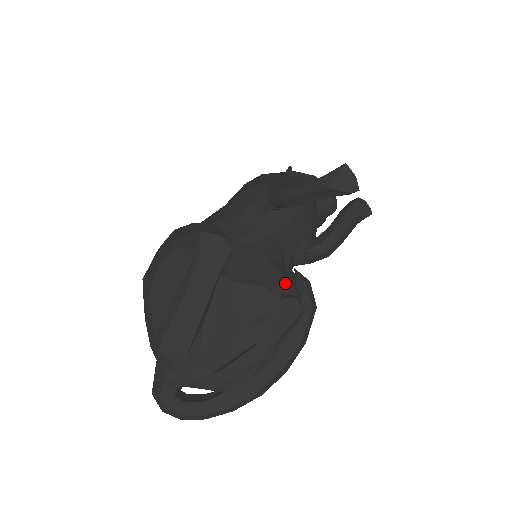
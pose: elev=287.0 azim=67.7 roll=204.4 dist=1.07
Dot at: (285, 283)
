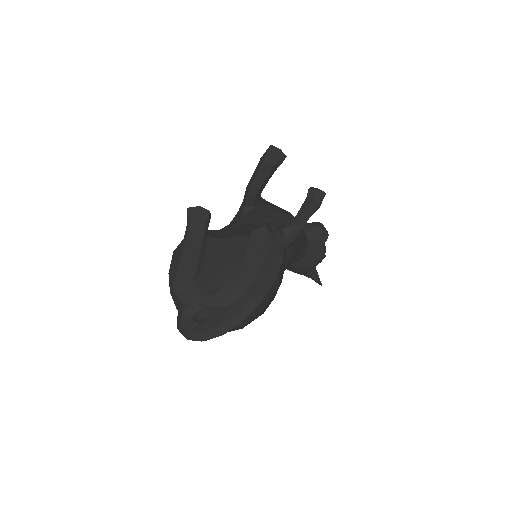
Dot at: occluded
